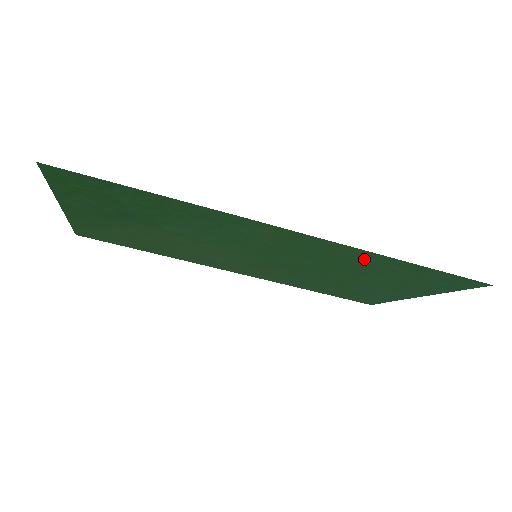
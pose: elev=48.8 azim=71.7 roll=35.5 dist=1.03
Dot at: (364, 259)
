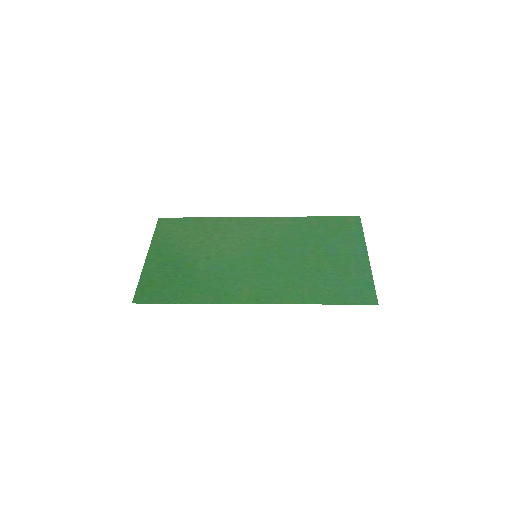
Dot at: (303, 292)
